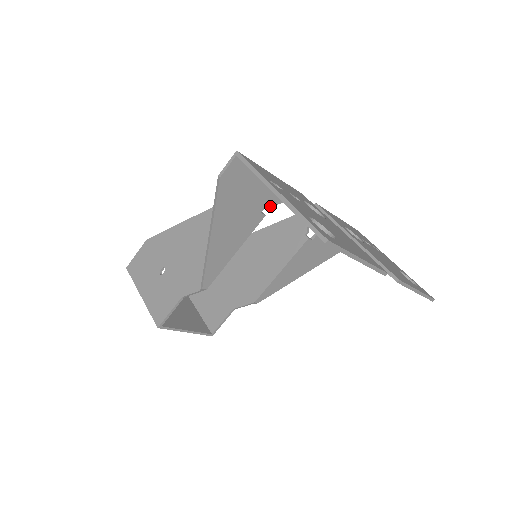
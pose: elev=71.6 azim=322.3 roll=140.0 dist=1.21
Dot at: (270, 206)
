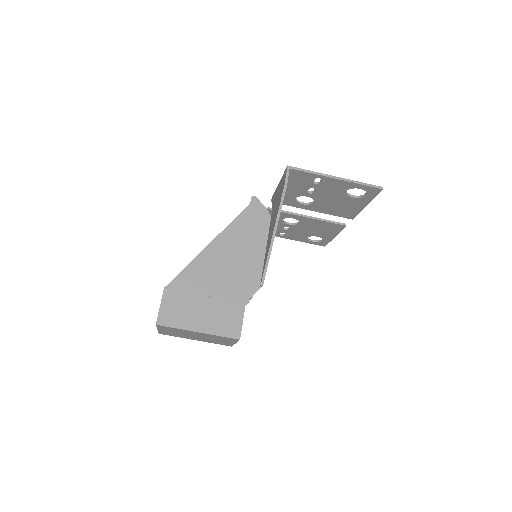
Dot at: occluded
